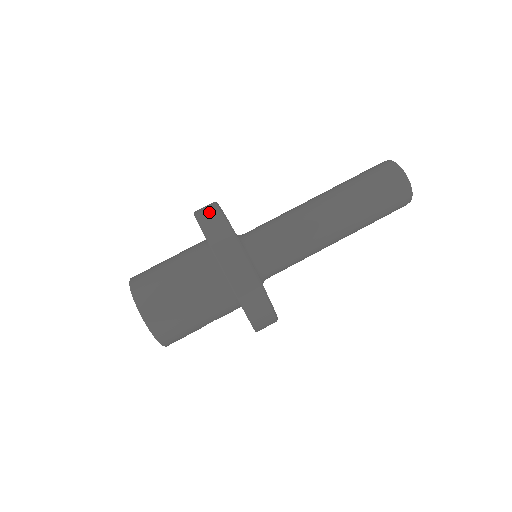
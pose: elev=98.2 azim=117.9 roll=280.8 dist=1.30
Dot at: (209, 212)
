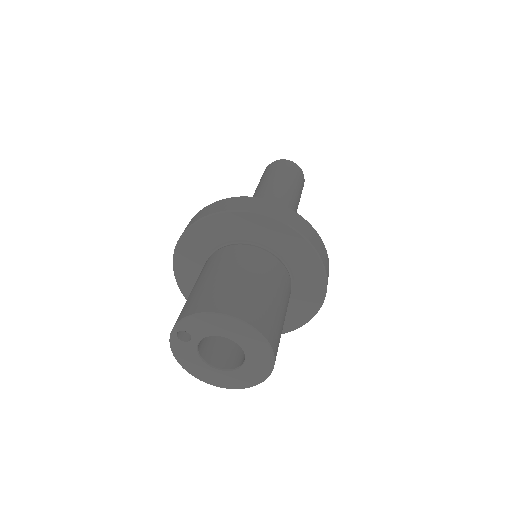
Dot at: (204, 211)
